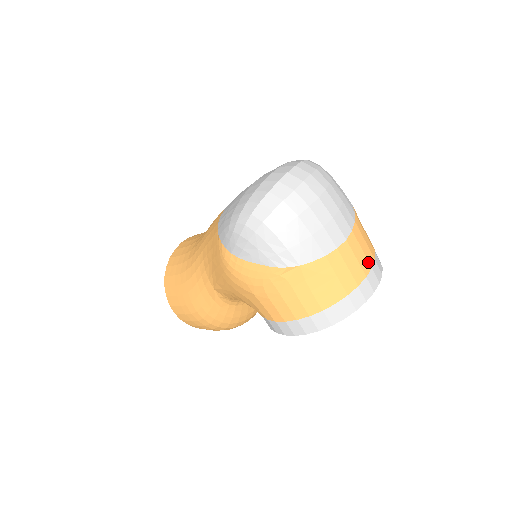
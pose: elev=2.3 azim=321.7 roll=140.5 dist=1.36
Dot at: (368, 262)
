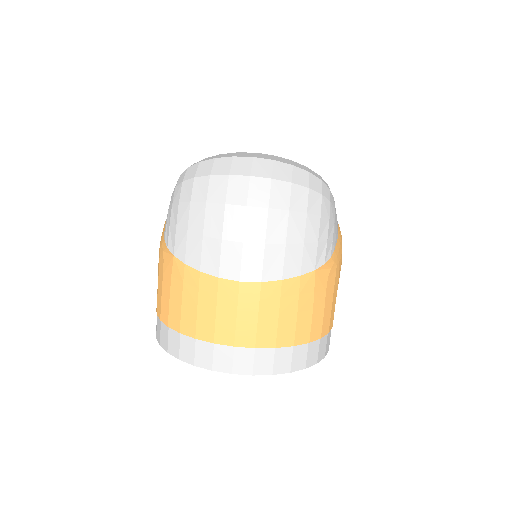
Dot at: (255, 336)
